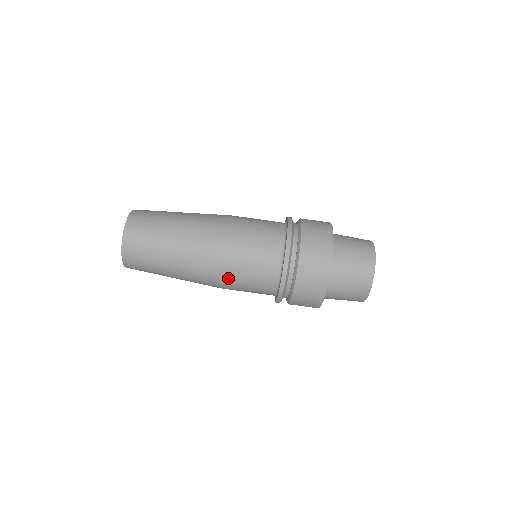
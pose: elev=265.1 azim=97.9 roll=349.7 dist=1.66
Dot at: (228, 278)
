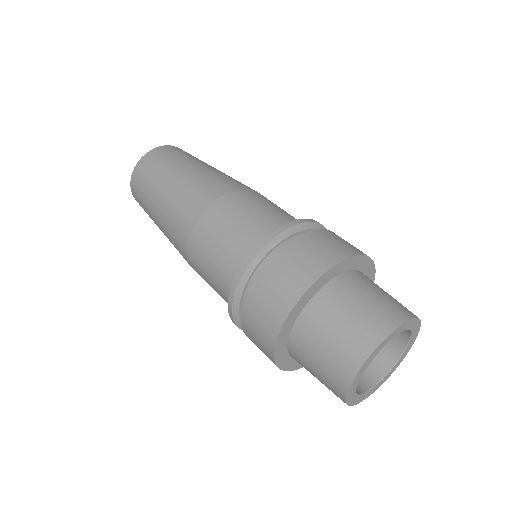
Dot at: (243, 194)
